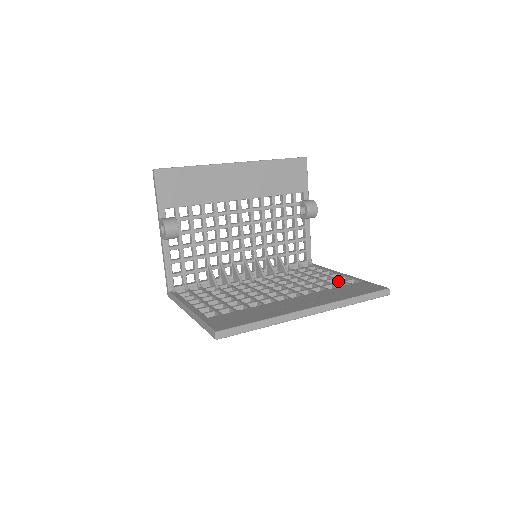
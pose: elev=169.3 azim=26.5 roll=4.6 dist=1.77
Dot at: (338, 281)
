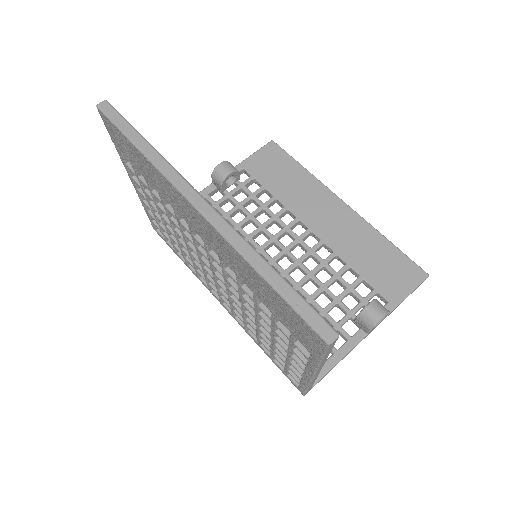
Dot at: occluded
